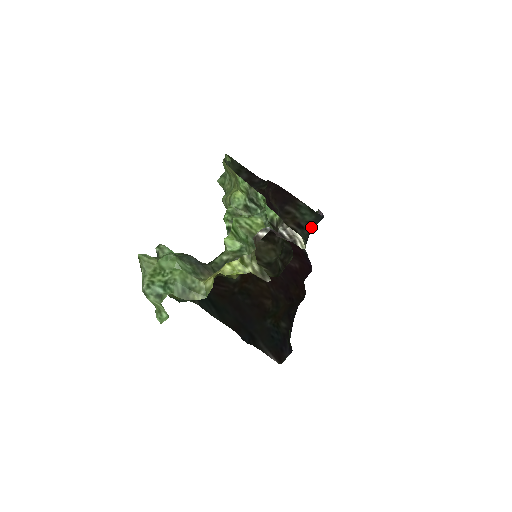
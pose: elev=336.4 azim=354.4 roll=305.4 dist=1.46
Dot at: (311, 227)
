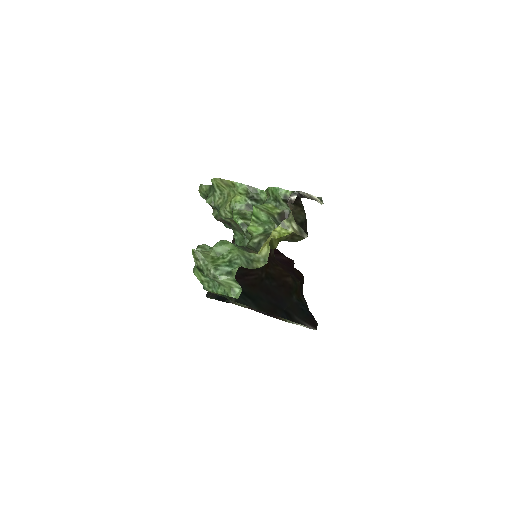
Dot at: occluded
